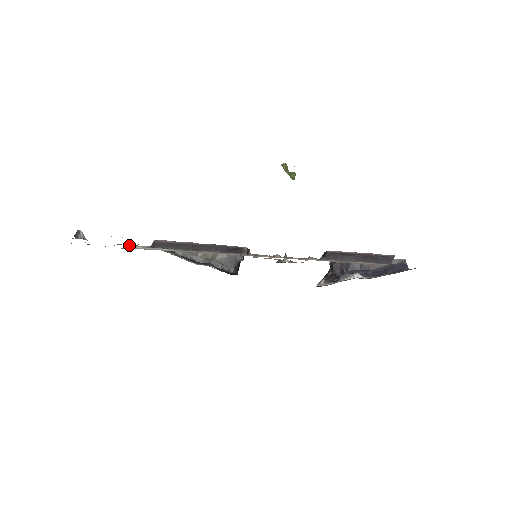
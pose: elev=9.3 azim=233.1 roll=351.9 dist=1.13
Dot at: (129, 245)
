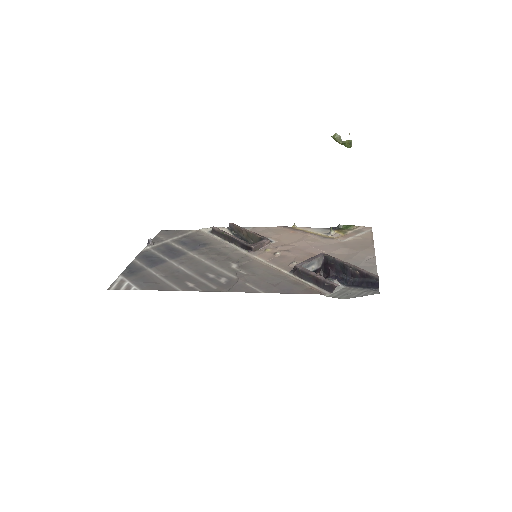
Dot at: occluded
